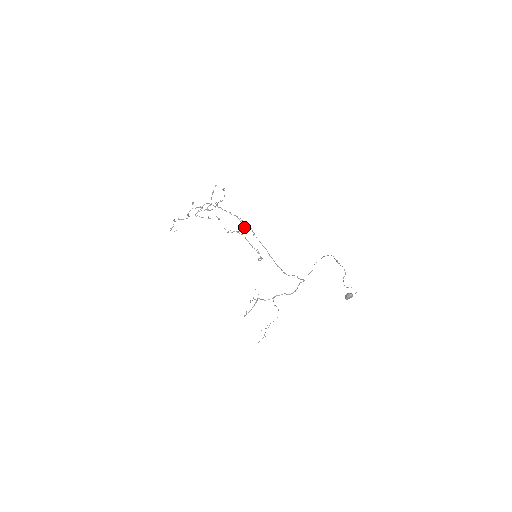
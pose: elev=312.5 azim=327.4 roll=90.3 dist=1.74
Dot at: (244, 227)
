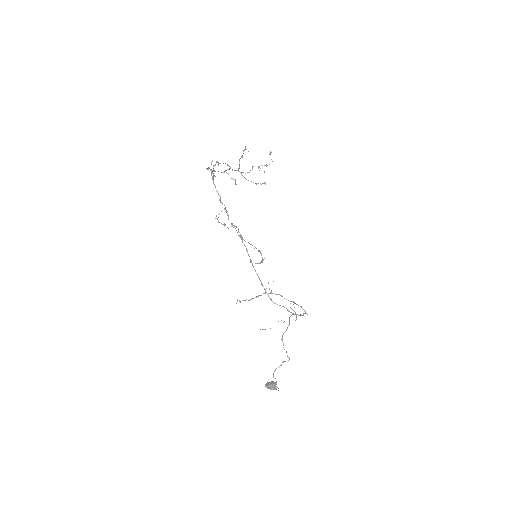
Dot at: (232, 223)
